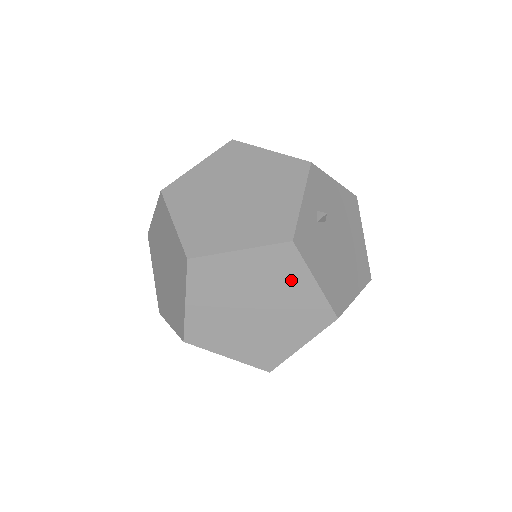
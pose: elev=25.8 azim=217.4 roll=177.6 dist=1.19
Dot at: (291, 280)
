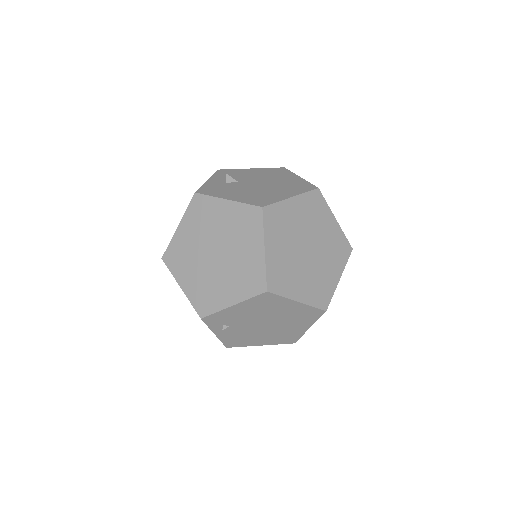
Dot at: (215, 214)
